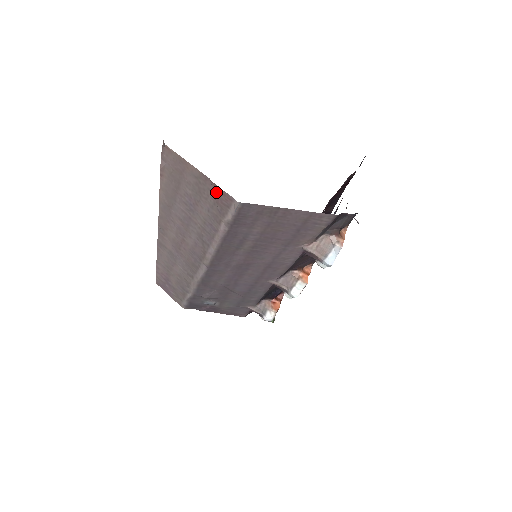
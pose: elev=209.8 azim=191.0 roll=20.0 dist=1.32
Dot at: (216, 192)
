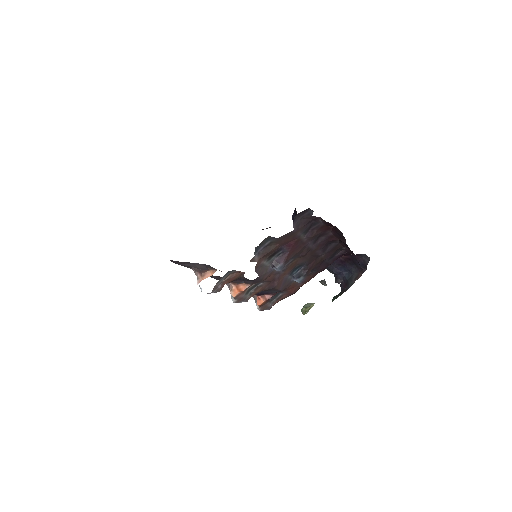
Dot at: occluded
